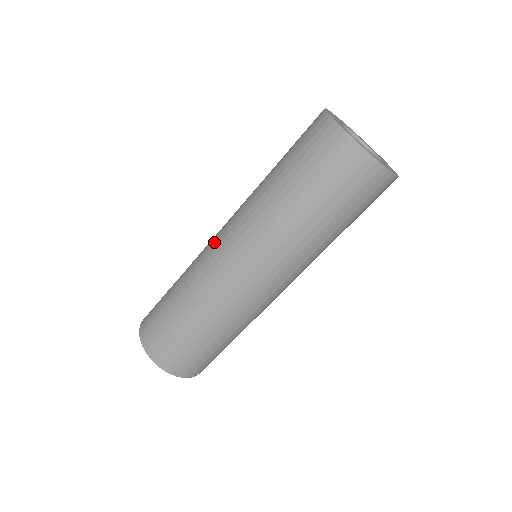
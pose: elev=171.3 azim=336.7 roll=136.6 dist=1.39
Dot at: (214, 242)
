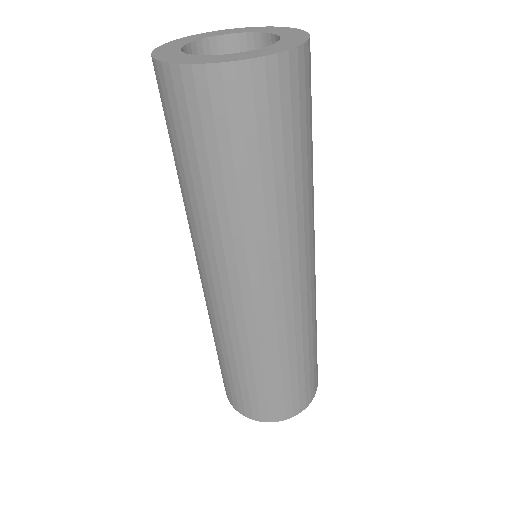
Dot at: occluded
